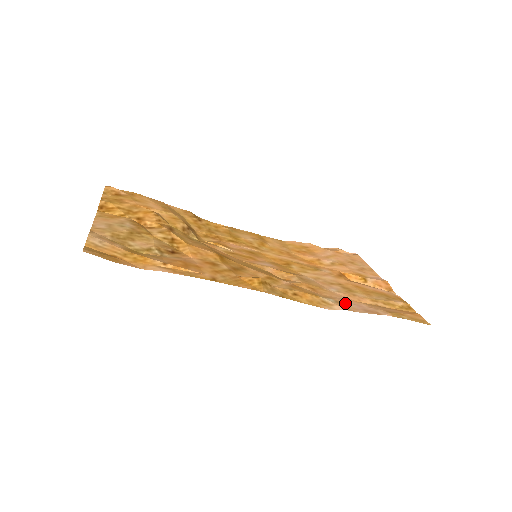
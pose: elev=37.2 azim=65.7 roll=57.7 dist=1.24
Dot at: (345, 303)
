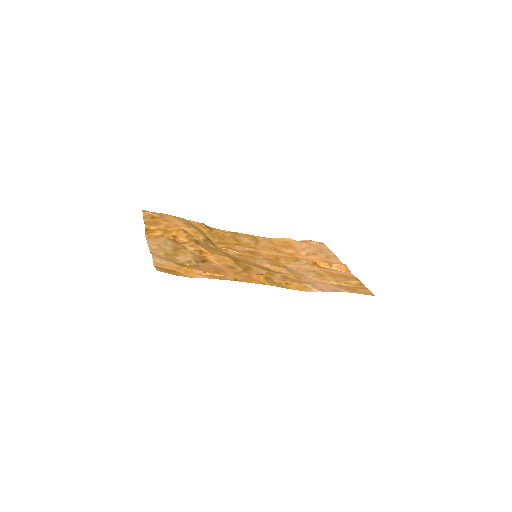
Dot at: (319, 286)
